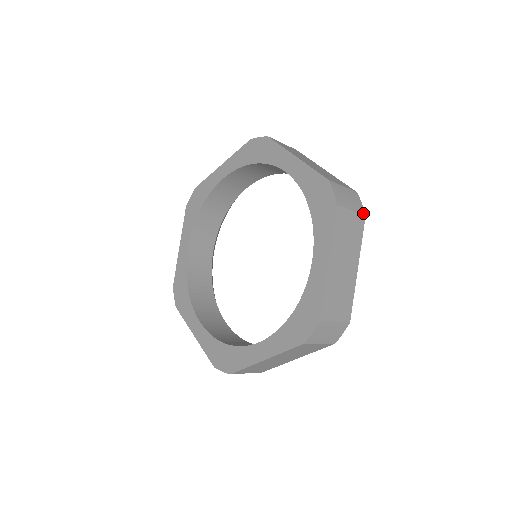
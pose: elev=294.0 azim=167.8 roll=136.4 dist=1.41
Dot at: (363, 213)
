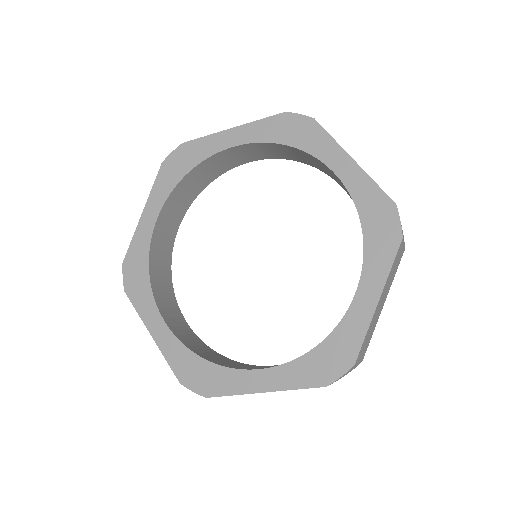
Dot at: occluded
